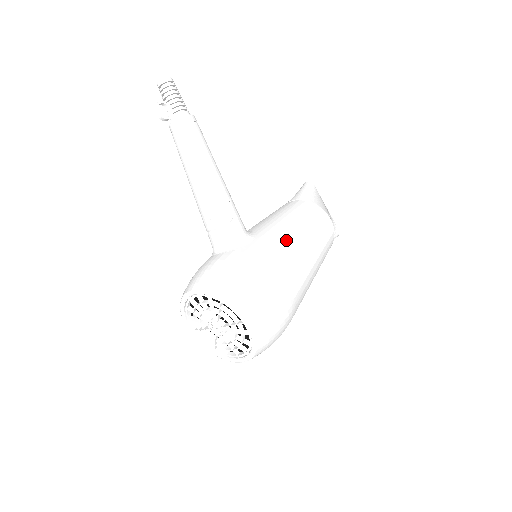
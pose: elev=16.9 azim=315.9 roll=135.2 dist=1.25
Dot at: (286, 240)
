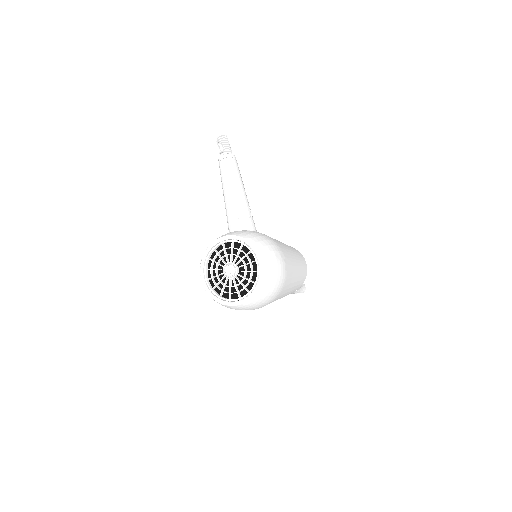
Dot at: (282, 244)
